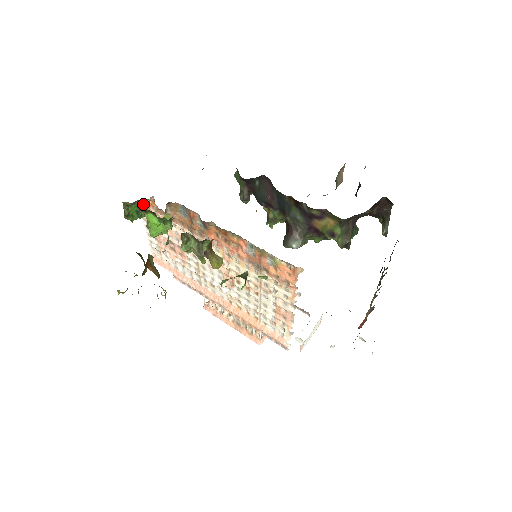
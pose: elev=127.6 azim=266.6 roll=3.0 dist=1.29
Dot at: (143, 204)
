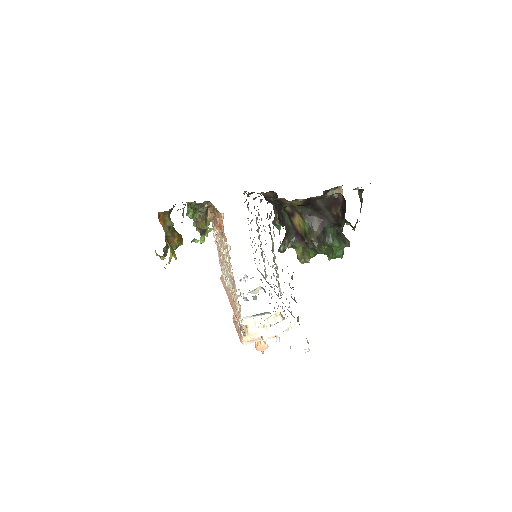
Dot at: occluded
